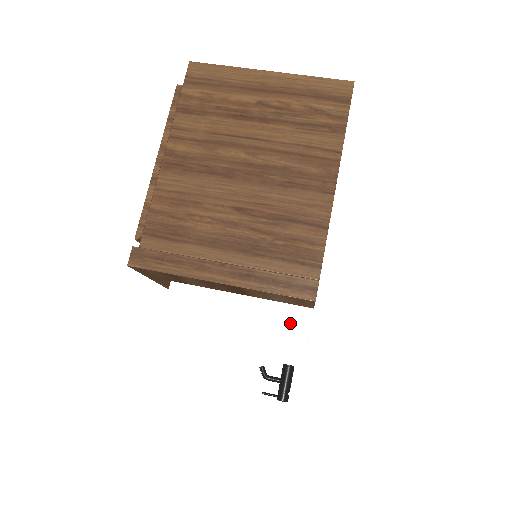
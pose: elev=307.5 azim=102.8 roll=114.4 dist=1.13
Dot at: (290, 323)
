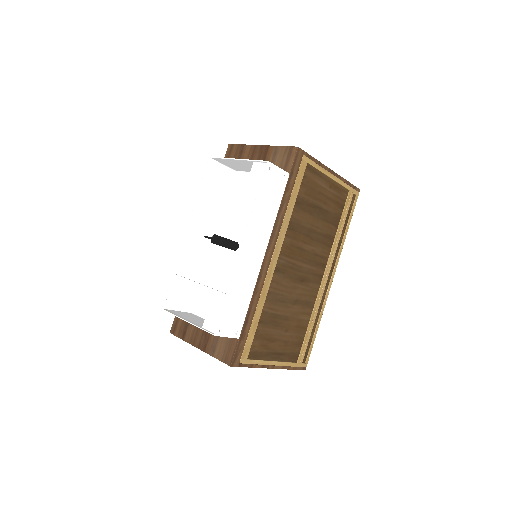
Dot at: occluded
